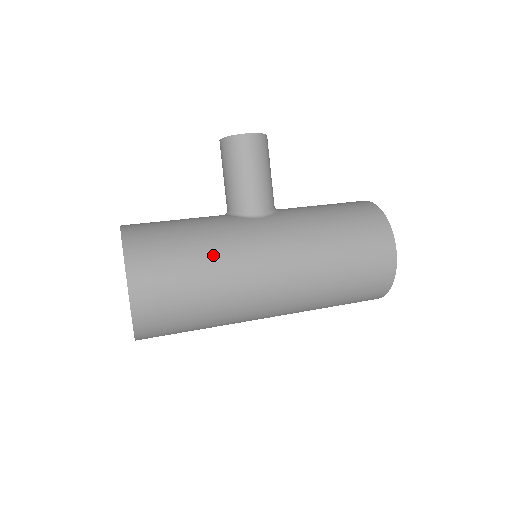
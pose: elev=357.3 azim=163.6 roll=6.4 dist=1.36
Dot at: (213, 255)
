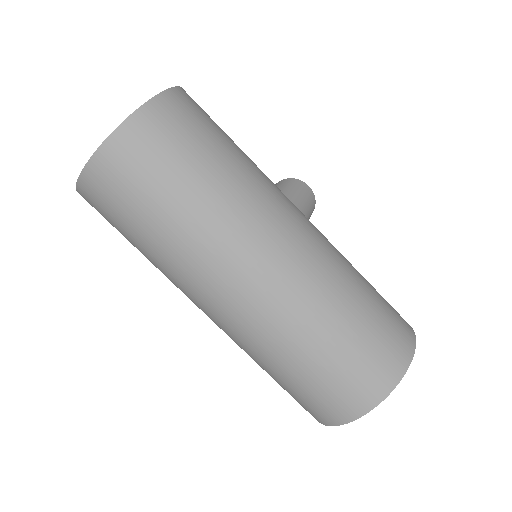
Dot at: (254, 163)
